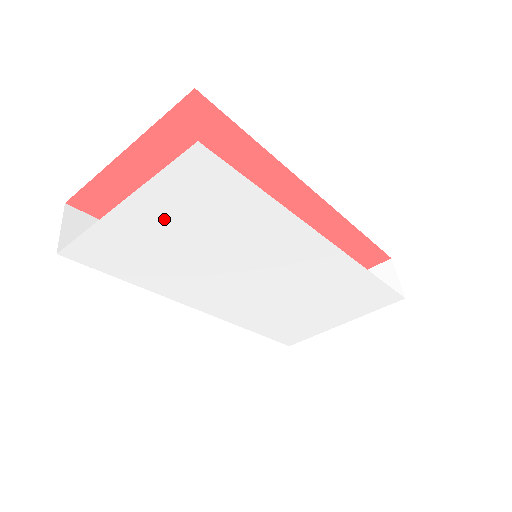
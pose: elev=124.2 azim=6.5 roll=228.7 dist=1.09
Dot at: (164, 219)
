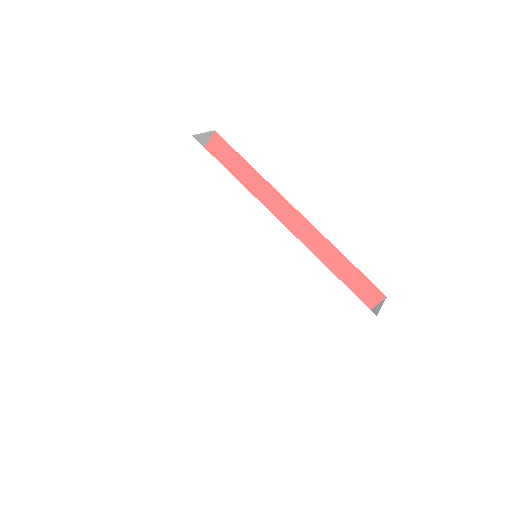
Dot at: (185, 194)
